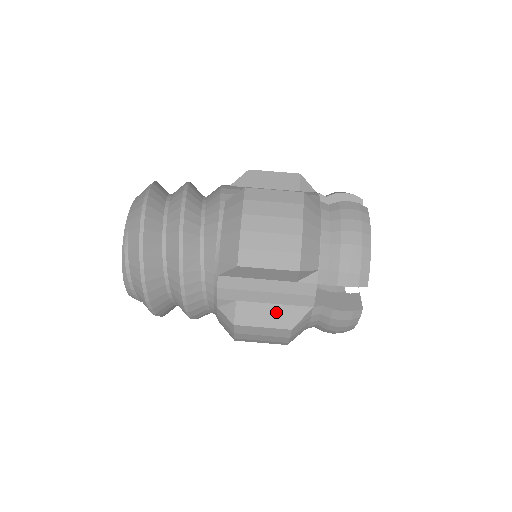
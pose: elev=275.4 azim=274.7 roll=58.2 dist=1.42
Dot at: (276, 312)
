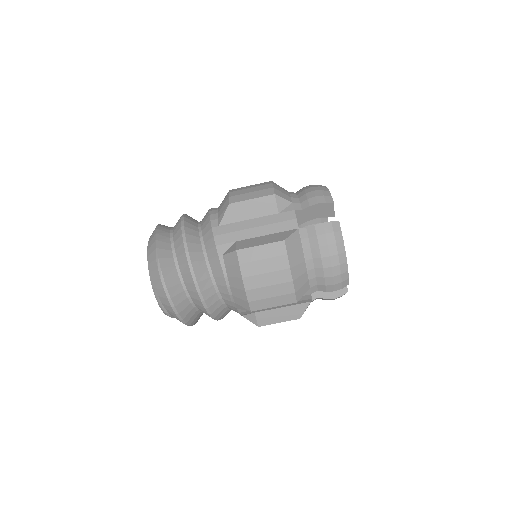
Dot at: (285, 312)
